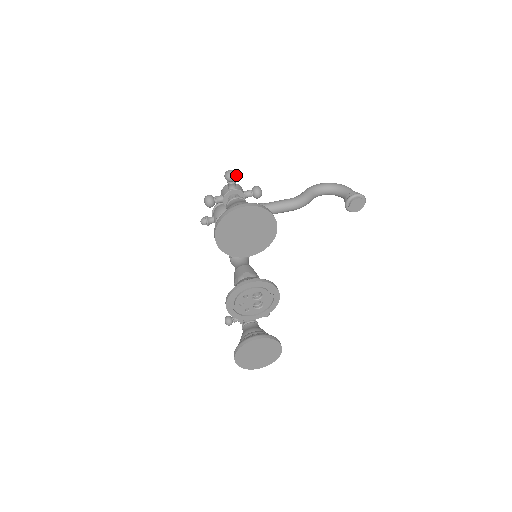
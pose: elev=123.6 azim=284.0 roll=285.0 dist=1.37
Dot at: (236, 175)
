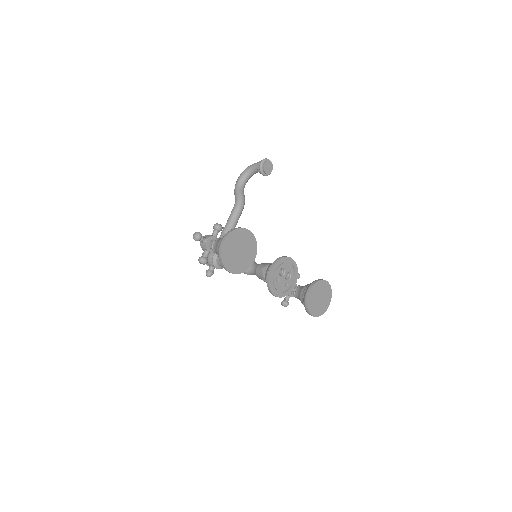
Dot at: (199, 233)
